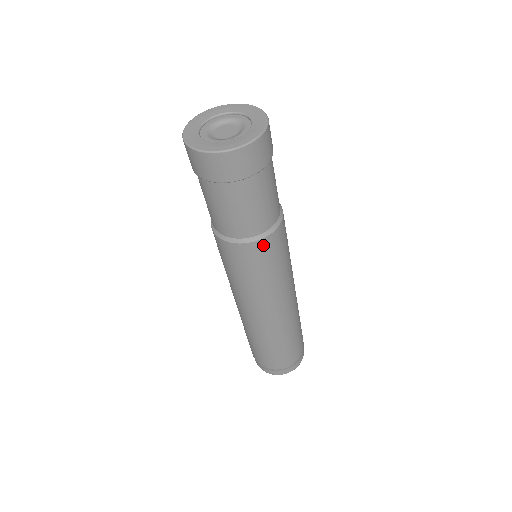
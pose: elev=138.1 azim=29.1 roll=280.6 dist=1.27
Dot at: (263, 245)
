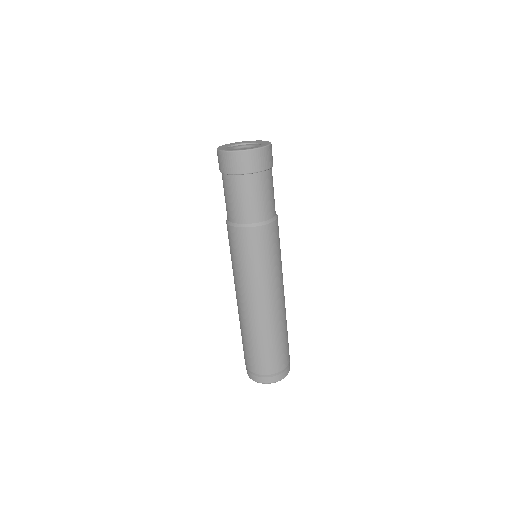
Dot at: (277, 224)
